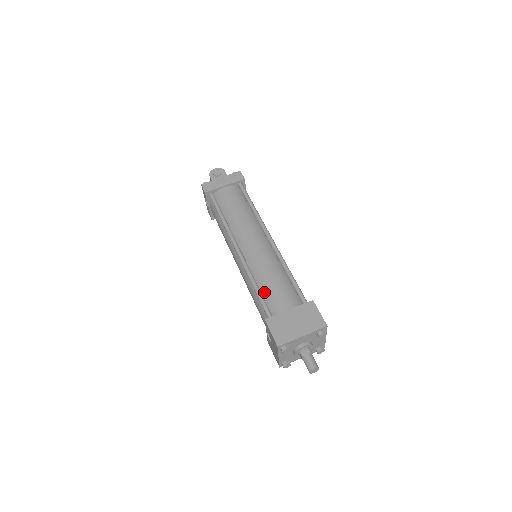
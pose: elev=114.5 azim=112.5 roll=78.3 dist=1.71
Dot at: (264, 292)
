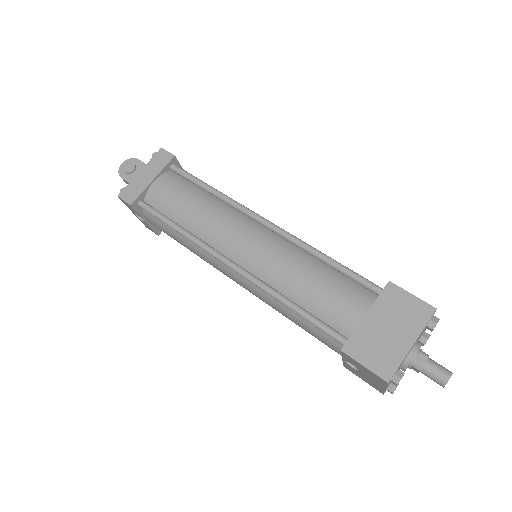
Dot at: (309, 307)
